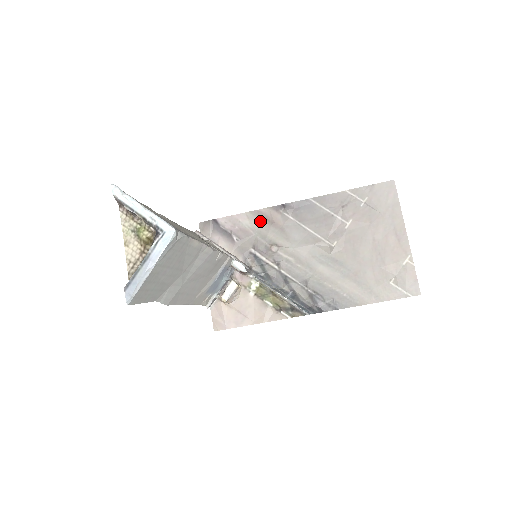
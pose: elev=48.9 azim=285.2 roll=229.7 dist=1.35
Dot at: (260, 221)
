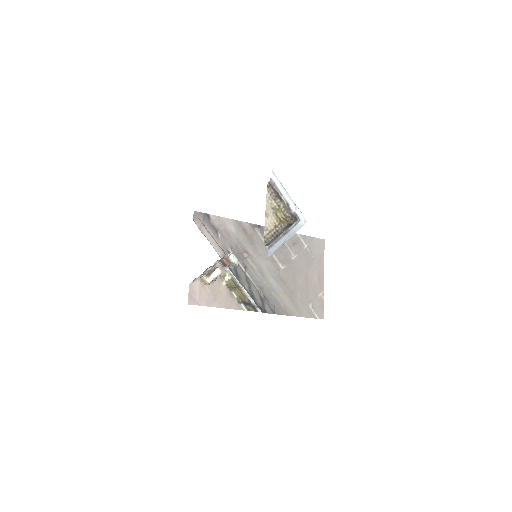
Dot at: (240, 230)
